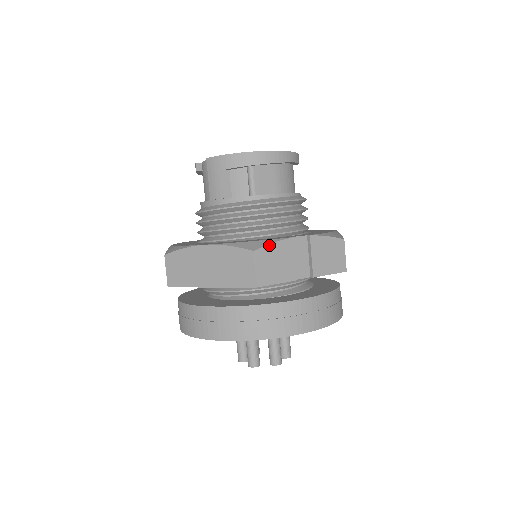
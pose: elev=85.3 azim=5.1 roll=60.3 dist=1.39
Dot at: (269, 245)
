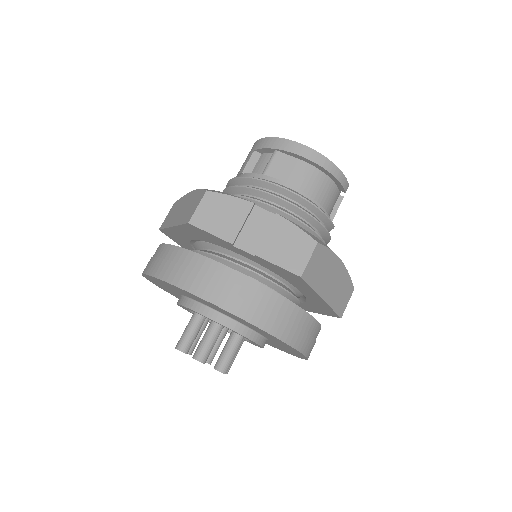
Dot at: (226, 195)
